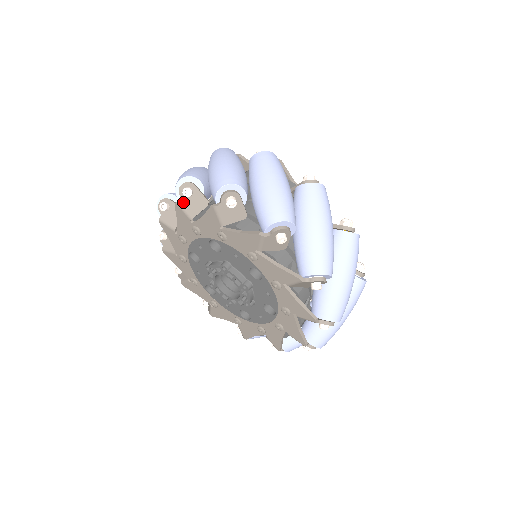
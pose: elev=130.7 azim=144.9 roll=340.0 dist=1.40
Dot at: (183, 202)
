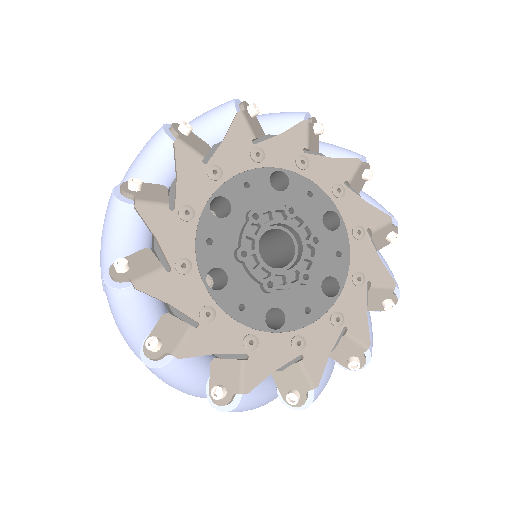
Dot at: (141, 197)
